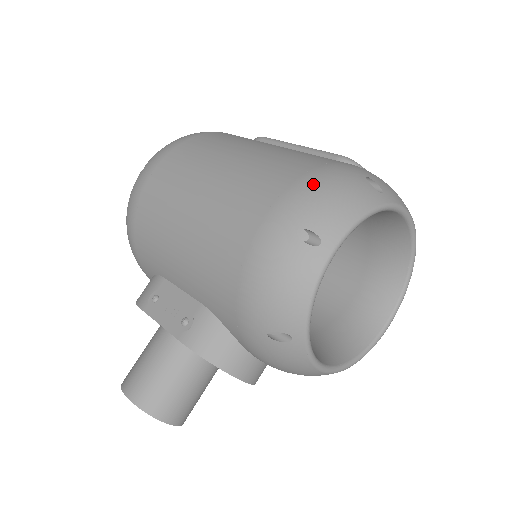
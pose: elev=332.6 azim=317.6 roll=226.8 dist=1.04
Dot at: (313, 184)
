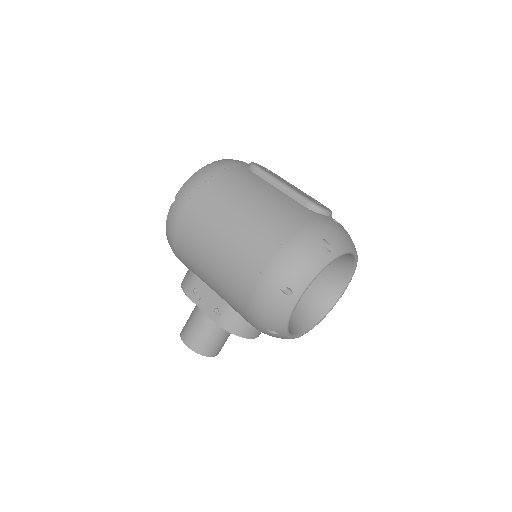
Dot at: (288, 254)
